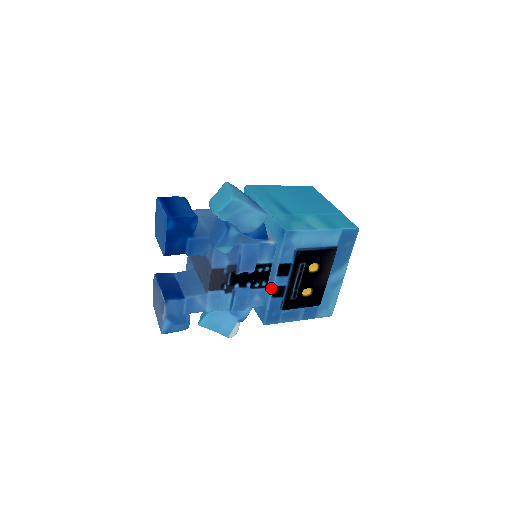
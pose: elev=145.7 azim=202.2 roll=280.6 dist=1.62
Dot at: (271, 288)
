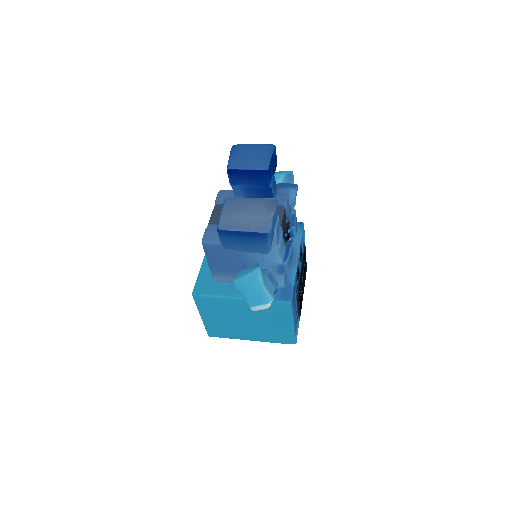
Dot at: (295, 265)
